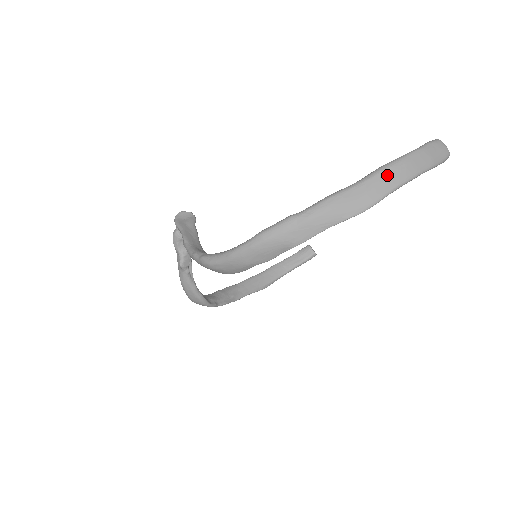
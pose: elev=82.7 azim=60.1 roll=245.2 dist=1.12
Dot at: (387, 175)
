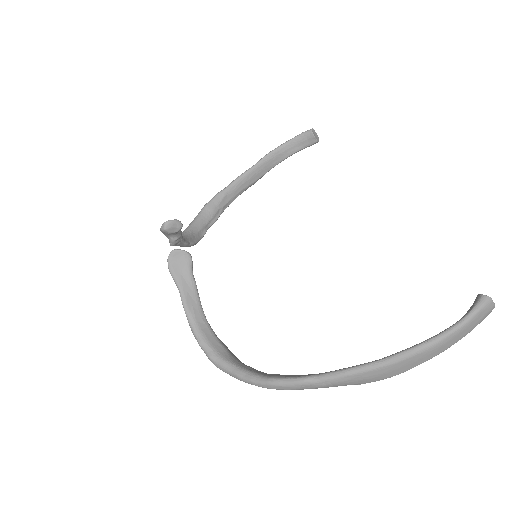
Dot at: (414, 360)
